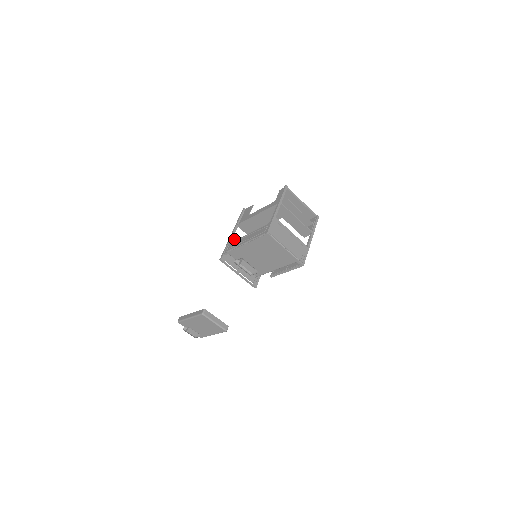
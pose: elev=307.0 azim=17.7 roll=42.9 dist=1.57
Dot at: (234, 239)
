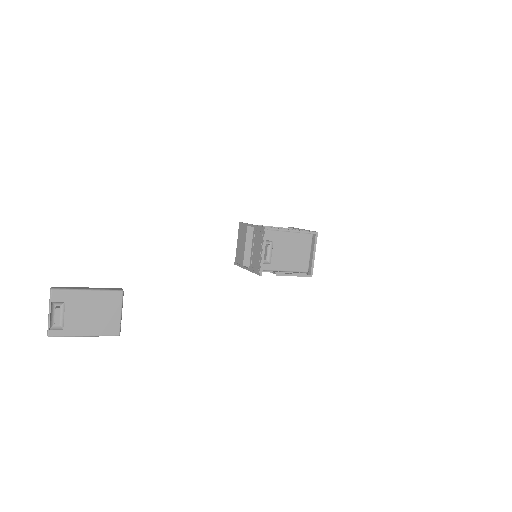
Dot at: occluded
